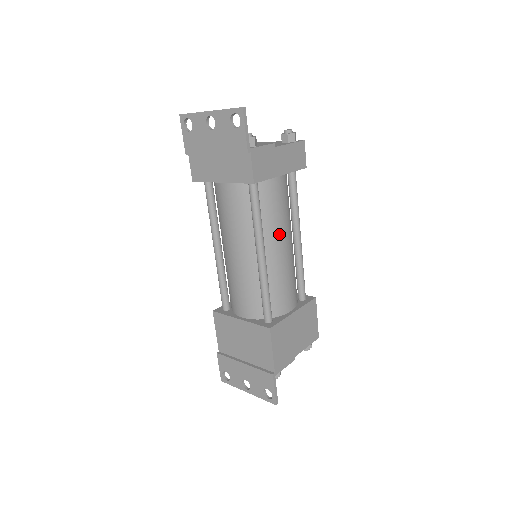
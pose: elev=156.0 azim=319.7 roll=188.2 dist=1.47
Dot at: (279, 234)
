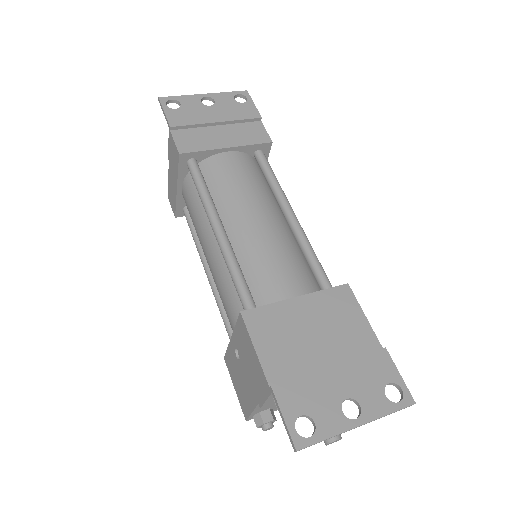
Dot at: occluded
